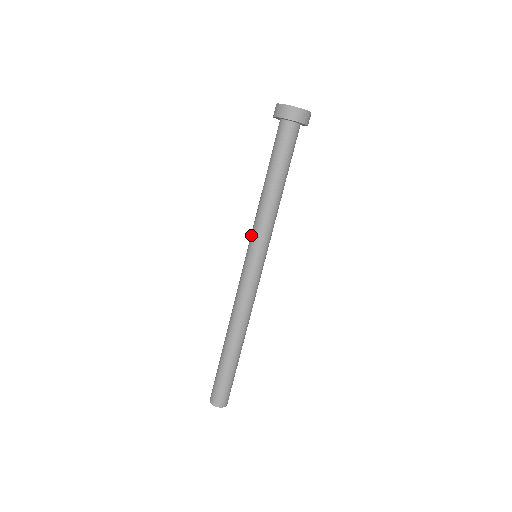
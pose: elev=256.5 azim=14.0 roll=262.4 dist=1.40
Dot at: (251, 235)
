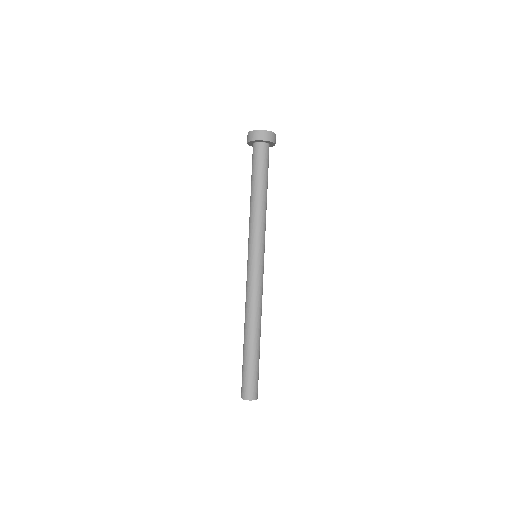
Dot at: (253, 239)
